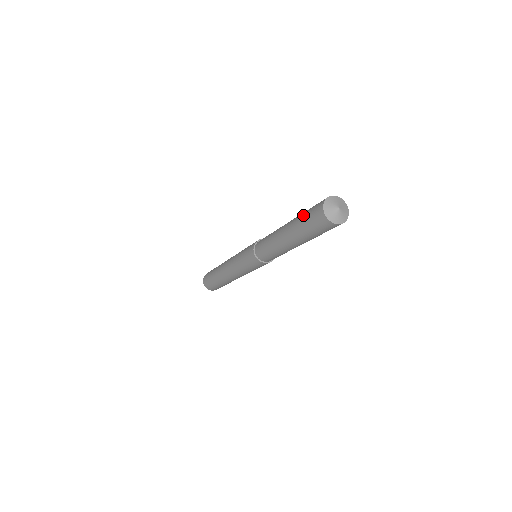
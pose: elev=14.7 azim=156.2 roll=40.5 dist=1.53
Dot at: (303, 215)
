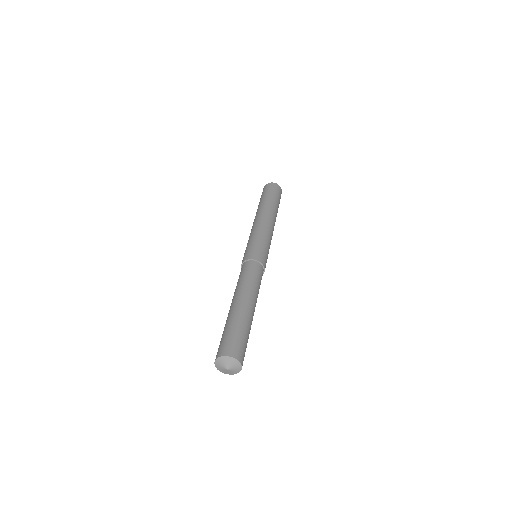
Dot at: (224, 331)
